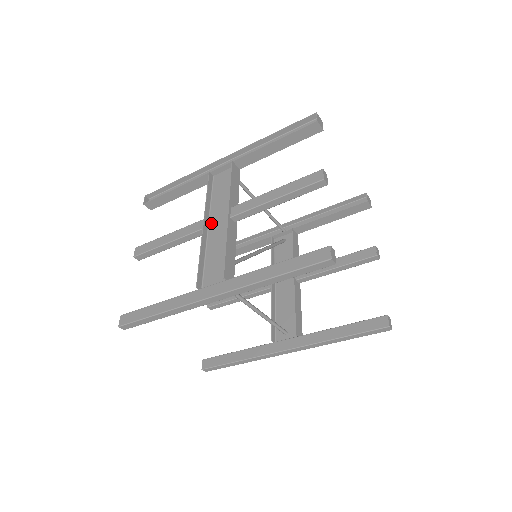
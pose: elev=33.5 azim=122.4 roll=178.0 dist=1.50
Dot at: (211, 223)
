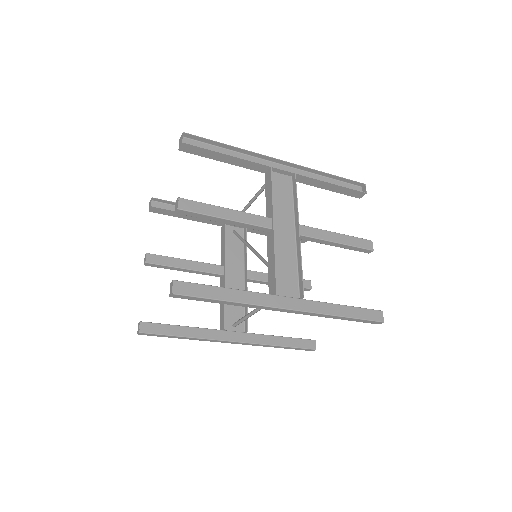
Dot at: (274, 225)
